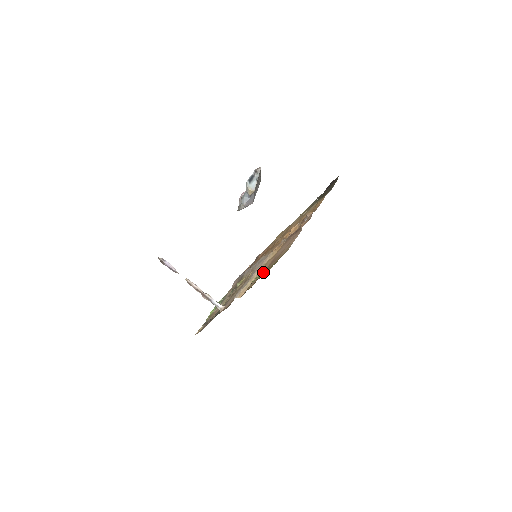
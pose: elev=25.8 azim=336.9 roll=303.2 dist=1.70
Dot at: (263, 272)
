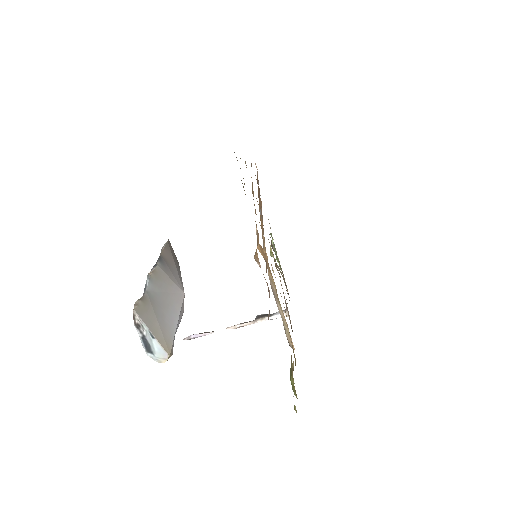
Dot at: (292, 389)
